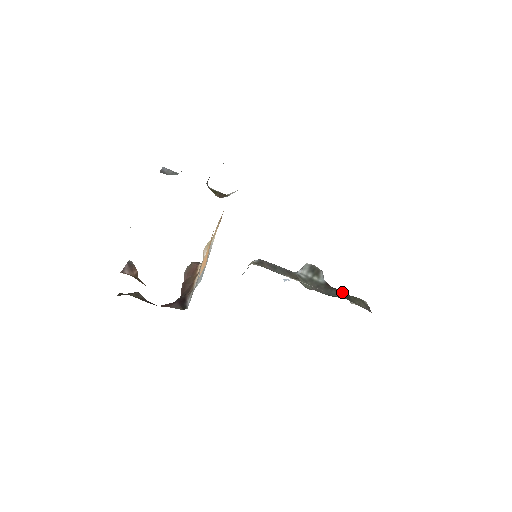
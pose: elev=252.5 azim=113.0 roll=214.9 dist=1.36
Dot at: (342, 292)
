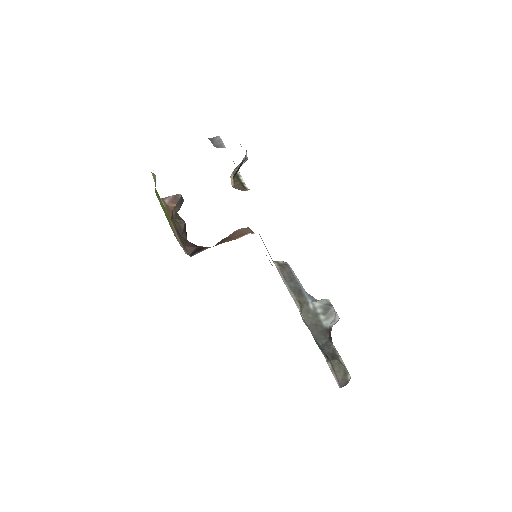
Dot at: (333, 348)
